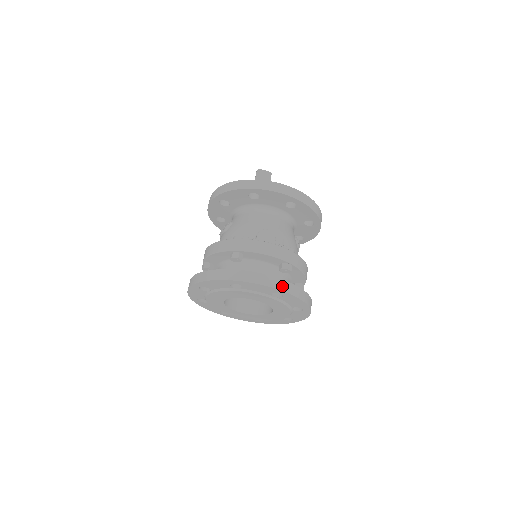
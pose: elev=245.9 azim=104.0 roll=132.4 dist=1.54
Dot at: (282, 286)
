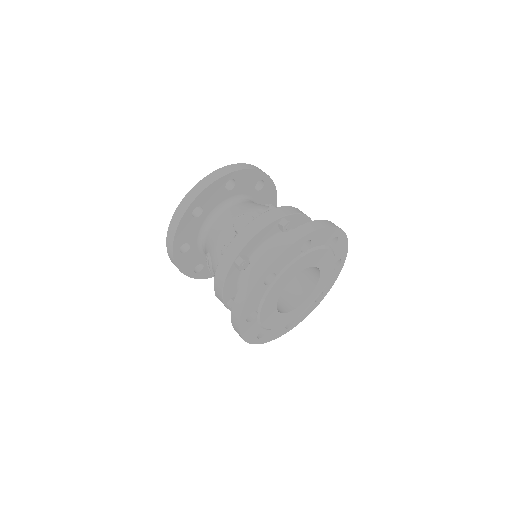
Dot at: (300, 233)
